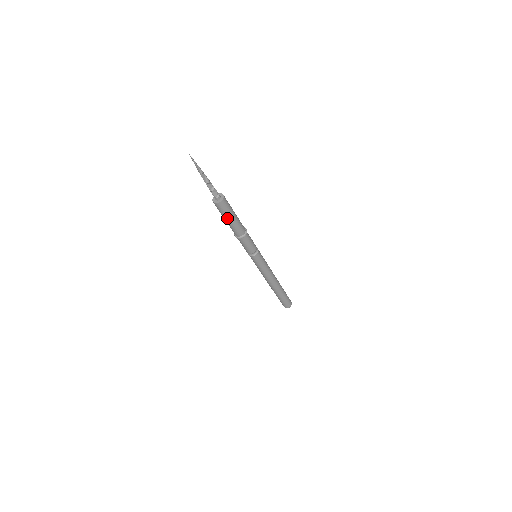
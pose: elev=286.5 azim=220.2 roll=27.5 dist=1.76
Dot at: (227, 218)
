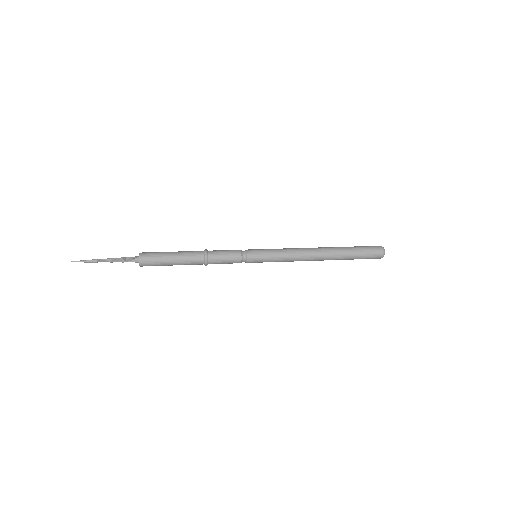
Dot at: (167, 259)
